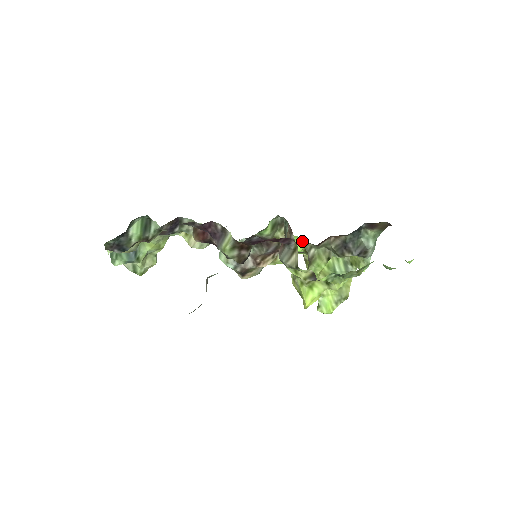
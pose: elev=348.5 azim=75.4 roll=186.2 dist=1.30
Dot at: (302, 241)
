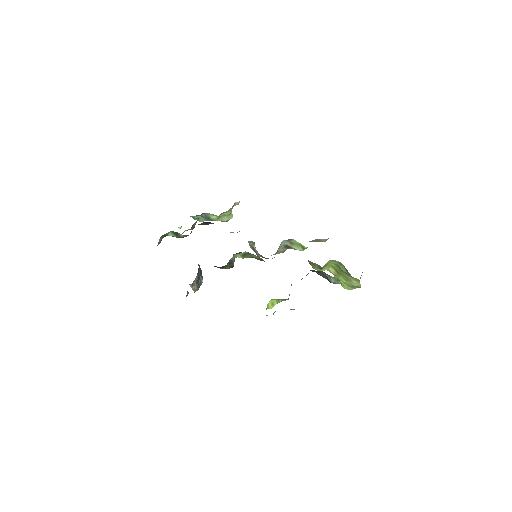
Dot at: occluded
